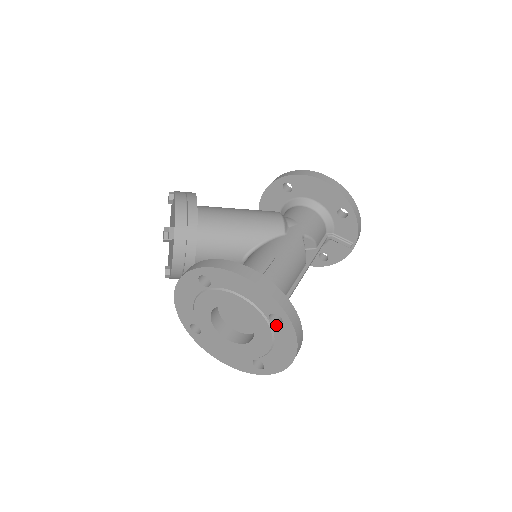
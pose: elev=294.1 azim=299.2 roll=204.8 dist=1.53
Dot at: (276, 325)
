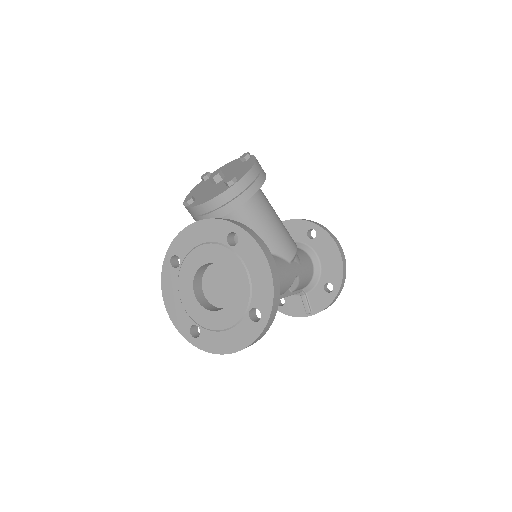
Dot at: (250, 319)
